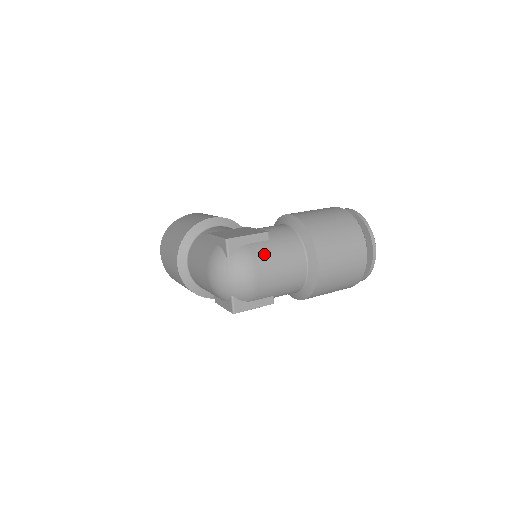
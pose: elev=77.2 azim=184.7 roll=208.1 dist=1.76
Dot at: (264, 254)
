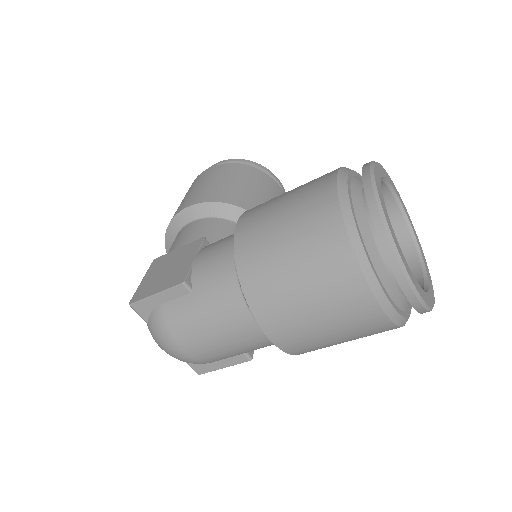
Dot at: (183, 321)
